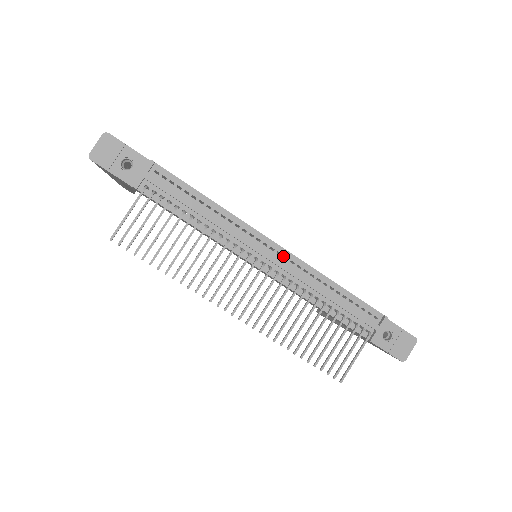
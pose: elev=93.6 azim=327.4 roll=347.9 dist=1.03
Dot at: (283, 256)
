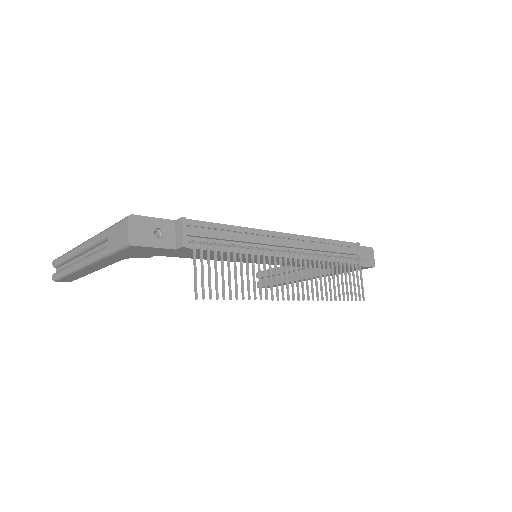
Dot at: (292, 239)
